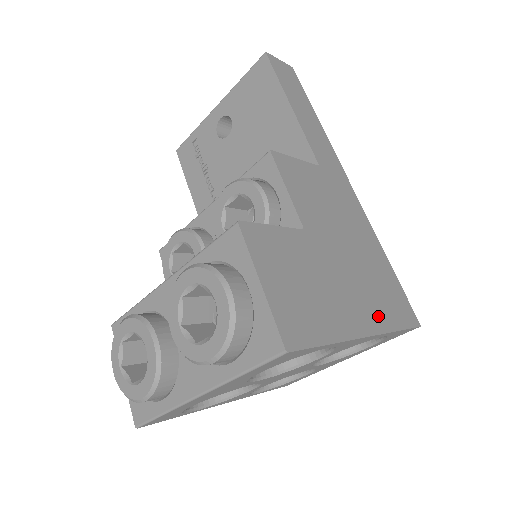
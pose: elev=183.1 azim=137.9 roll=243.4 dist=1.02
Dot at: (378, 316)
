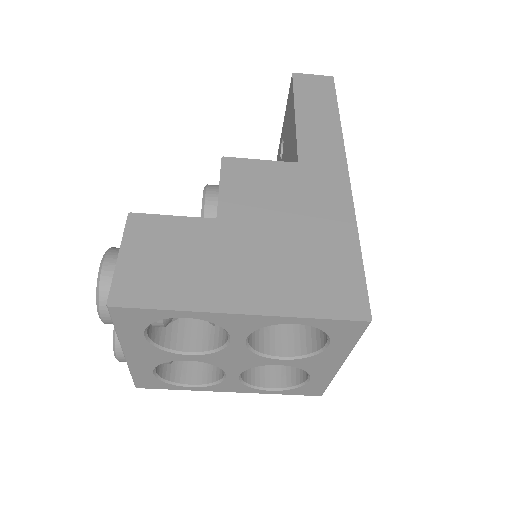
Dot at: (279, 299)
